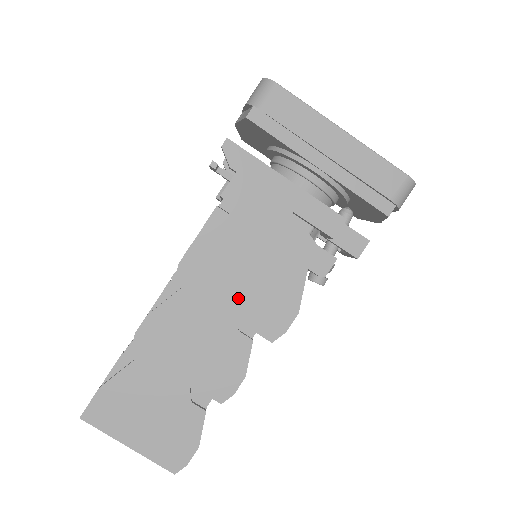
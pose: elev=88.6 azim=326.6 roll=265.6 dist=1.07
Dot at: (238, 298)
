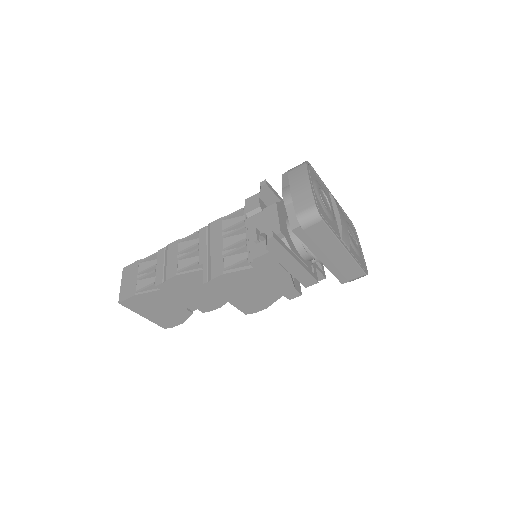
Dot at: (238, 298)
